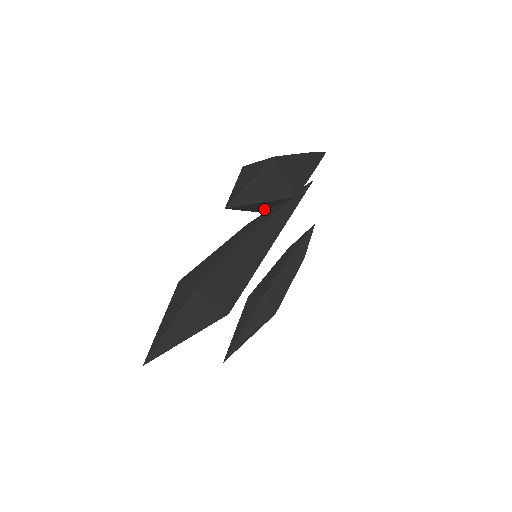
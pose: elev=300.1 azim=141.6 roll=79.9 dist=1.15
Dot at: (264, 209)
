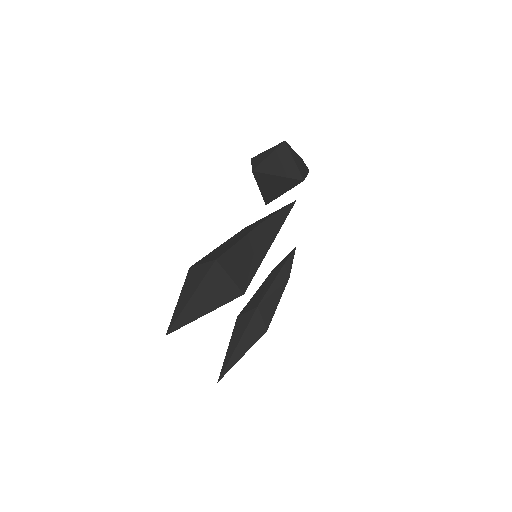
Dot at: (271, 198)
